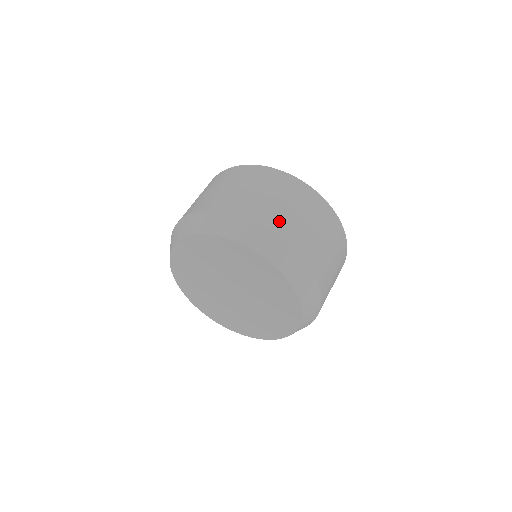
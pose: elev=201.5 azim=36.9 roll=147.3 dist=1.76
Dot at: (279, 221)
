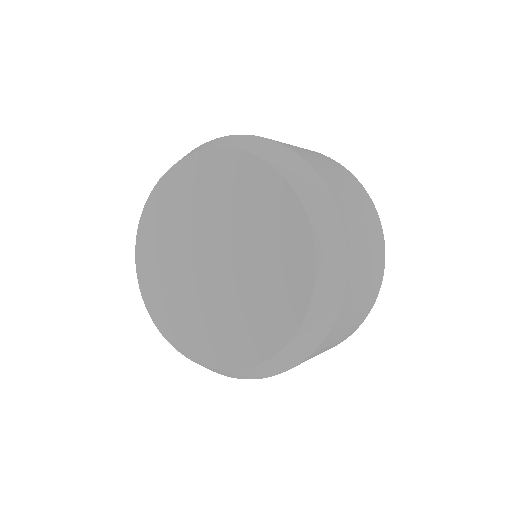
Dot at: (337, 190)
